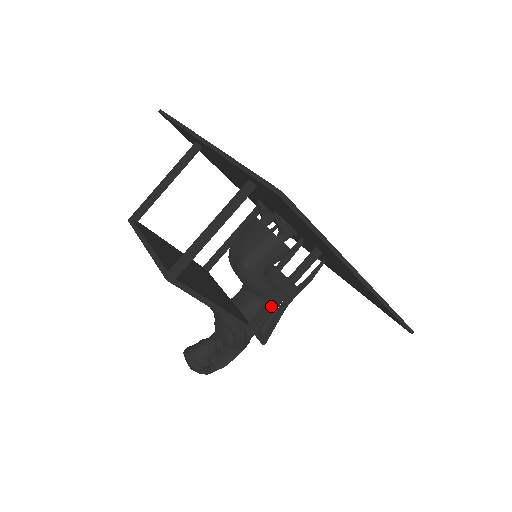
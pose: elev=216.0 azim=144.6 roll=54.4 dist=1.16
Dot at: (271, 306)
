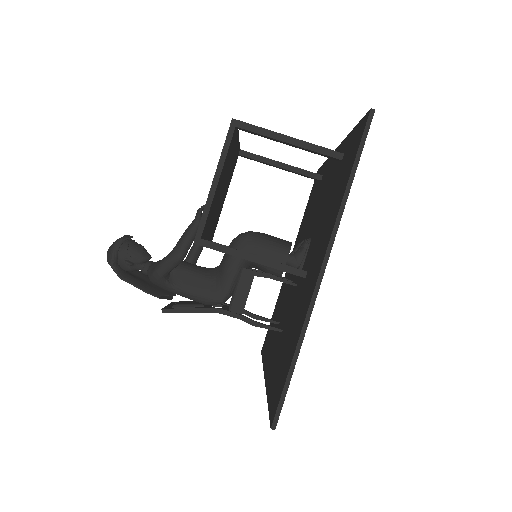
Dot at: (230, 250)
